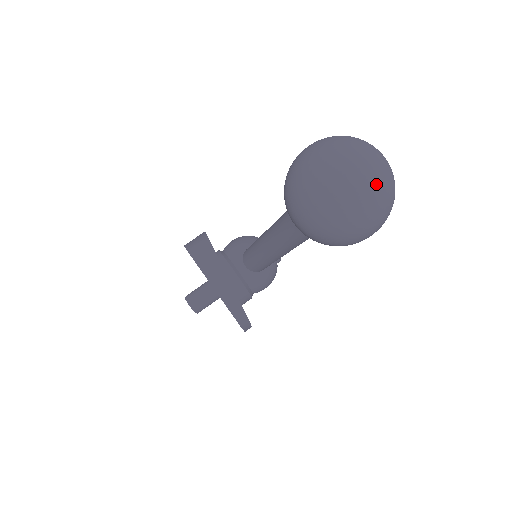
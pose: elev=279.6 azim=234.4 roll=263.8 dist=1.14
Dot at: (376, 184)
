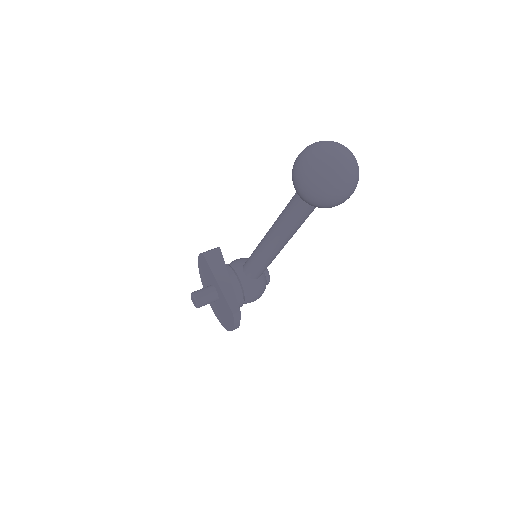
Dot at: (348, 160)
